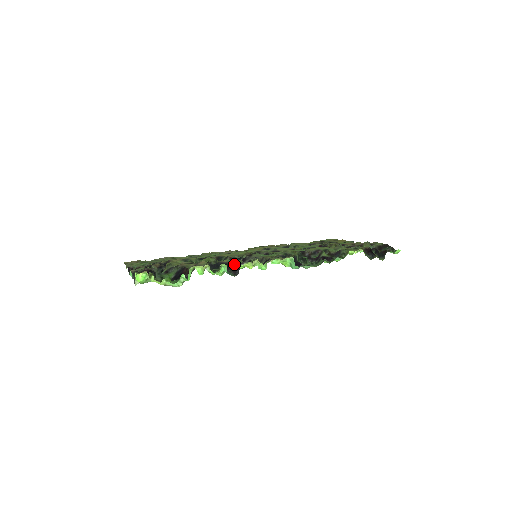
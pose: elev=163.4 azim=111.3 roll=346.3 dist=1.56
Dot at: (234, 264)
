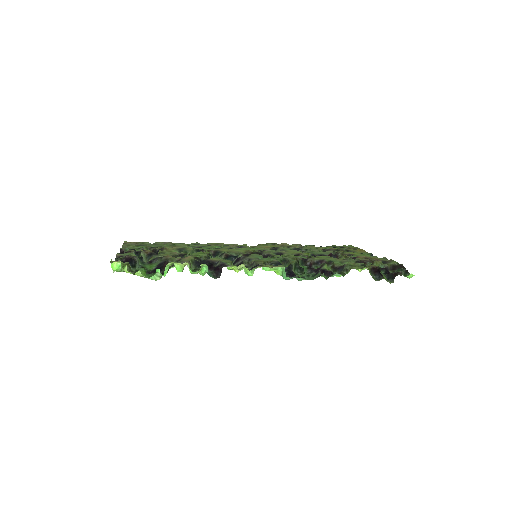
Dot at: (219, 265)
